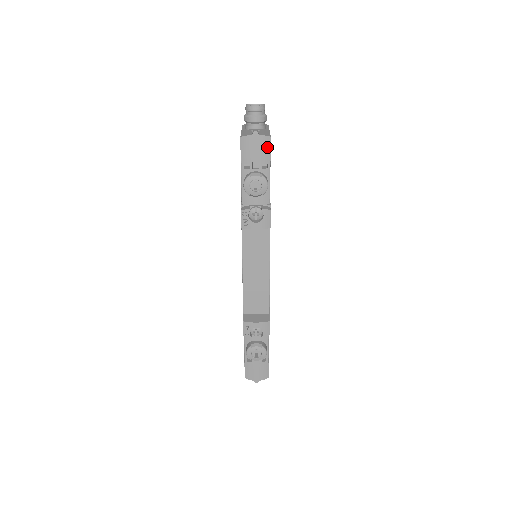
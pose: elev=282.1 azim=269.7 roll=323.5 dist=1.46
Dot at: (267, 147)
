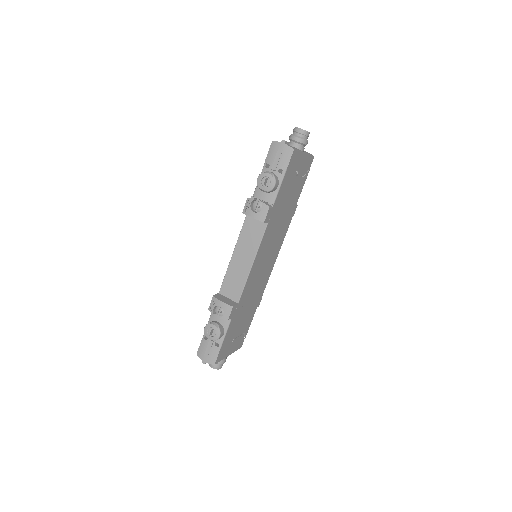
Dot at: (288, 156)
